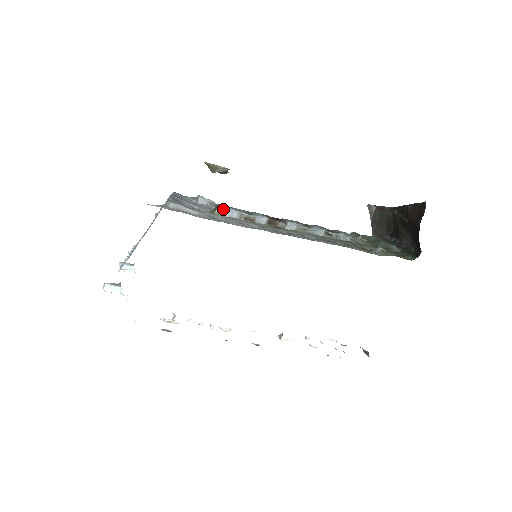
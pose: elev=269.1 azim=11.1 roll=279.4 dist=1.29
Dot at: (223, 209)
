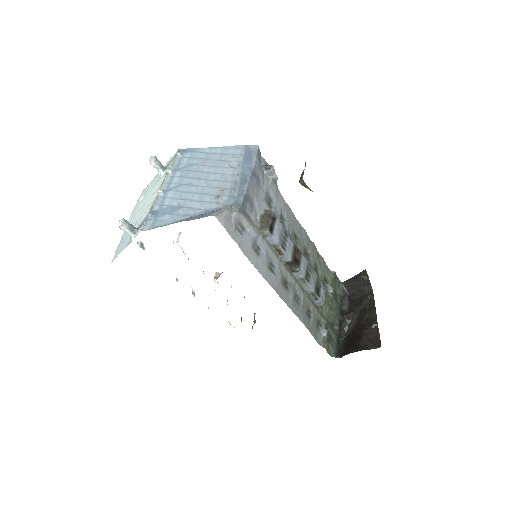
Dot at: (270, 234)
